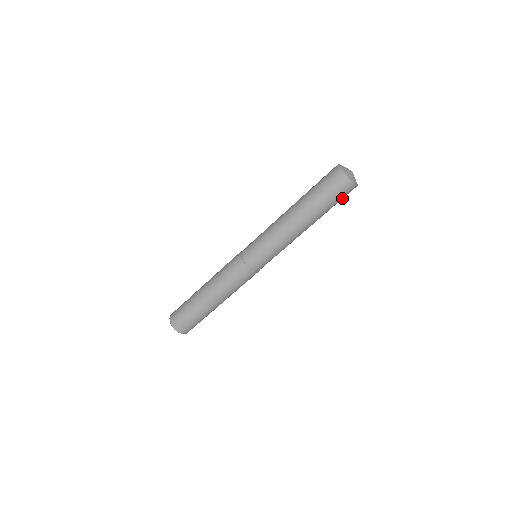
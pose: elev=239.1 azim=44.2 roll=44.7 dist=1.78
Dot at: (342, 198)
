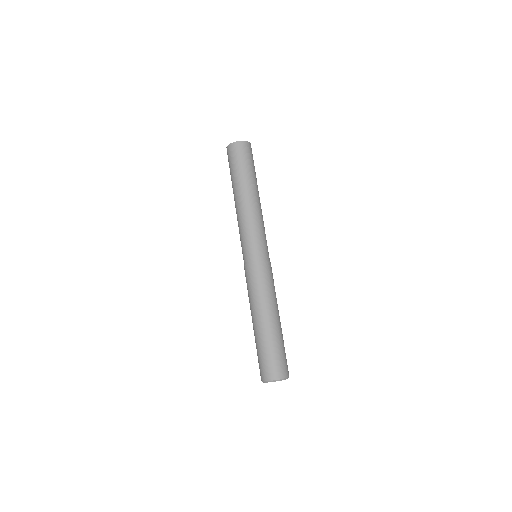
Dot at: occluded
